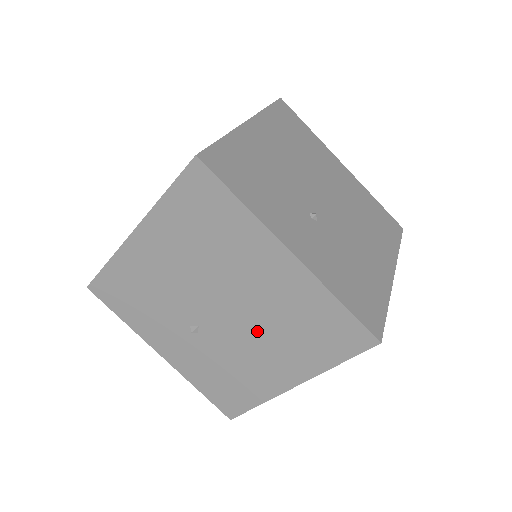
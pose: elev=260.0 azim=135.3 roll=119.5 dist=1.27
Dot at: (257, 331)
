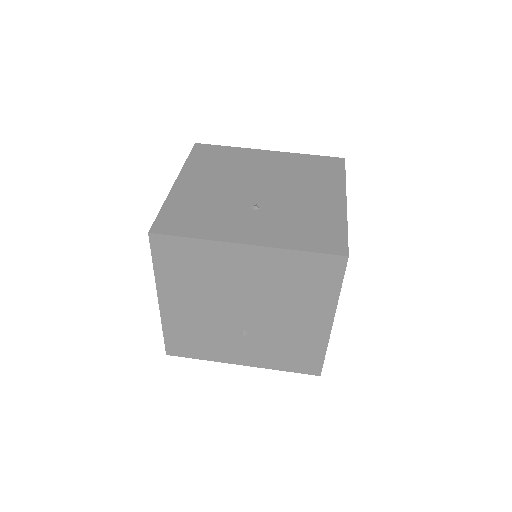
Dot at: (291, 186)
